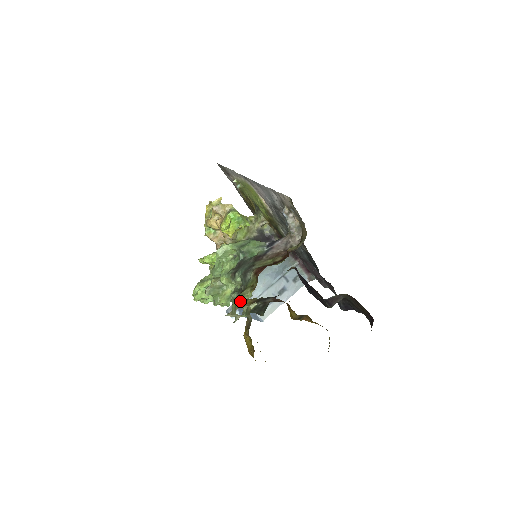
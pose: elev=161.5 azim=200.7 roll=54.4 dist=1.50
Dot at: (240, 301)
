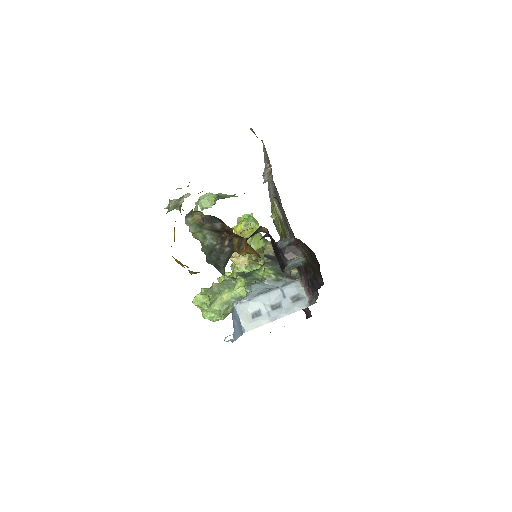
Dot at: occluded
